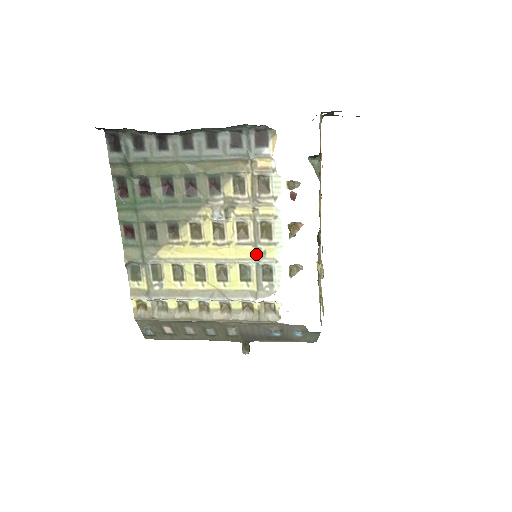
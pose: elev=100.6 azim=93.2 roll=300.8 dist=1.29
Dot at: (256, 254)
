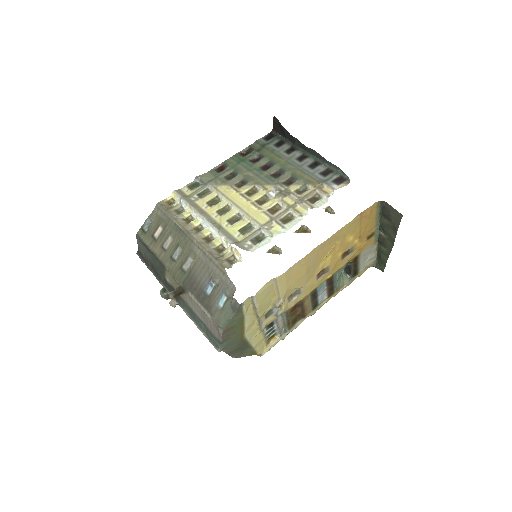
Dot at: (266, 223)
